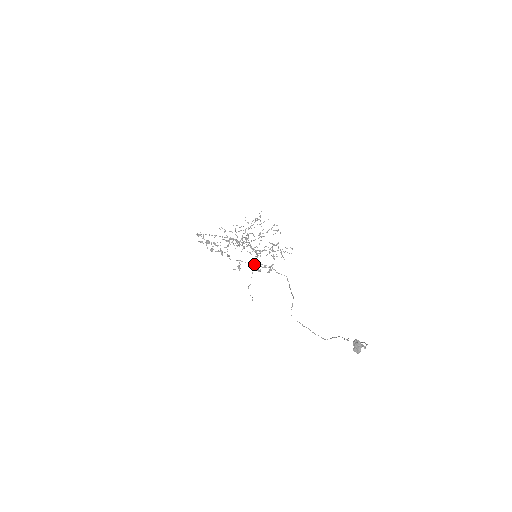
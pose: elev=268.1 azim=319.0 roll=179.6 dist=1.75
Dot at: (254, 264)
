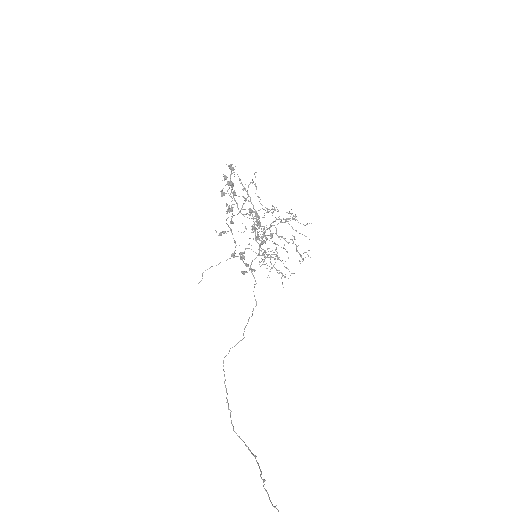
Dot at: occluded
